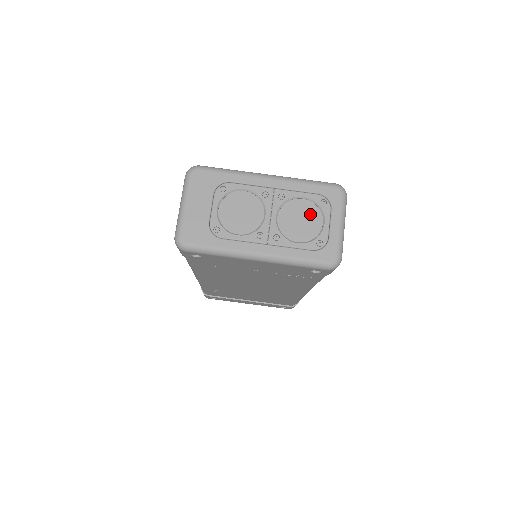
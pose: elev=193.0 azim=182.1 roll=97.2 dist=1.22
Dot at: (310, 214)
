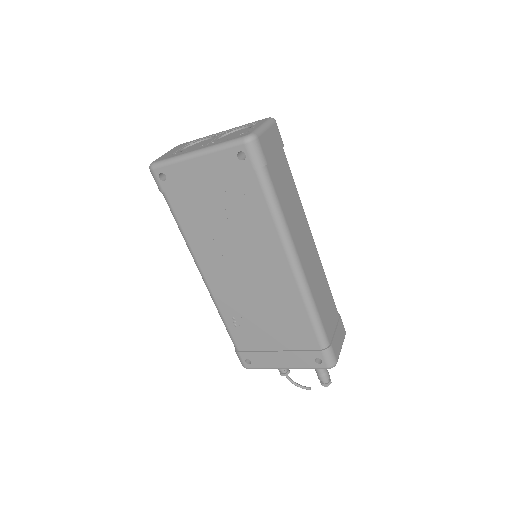
Dot at: (243, 131)
